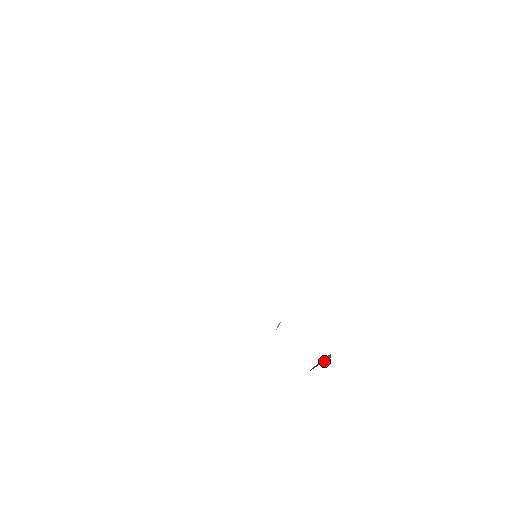
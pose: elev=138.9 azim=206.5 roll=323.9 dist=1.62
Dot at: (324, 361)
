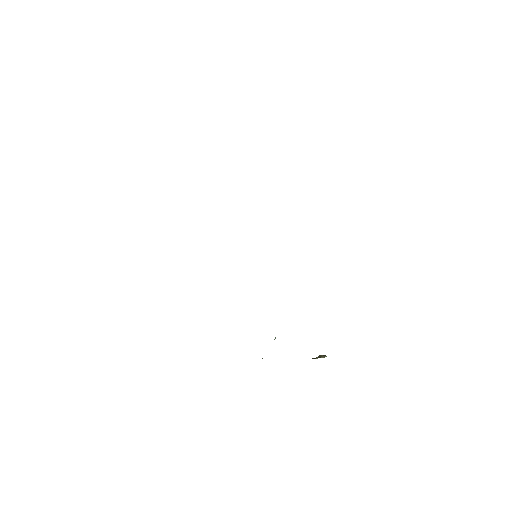
Dot at: (322, 357)
